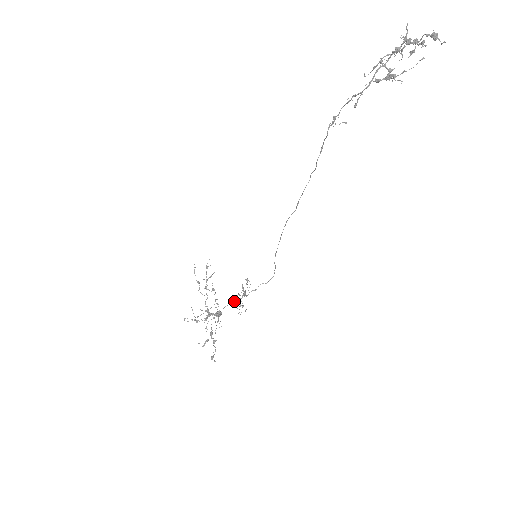
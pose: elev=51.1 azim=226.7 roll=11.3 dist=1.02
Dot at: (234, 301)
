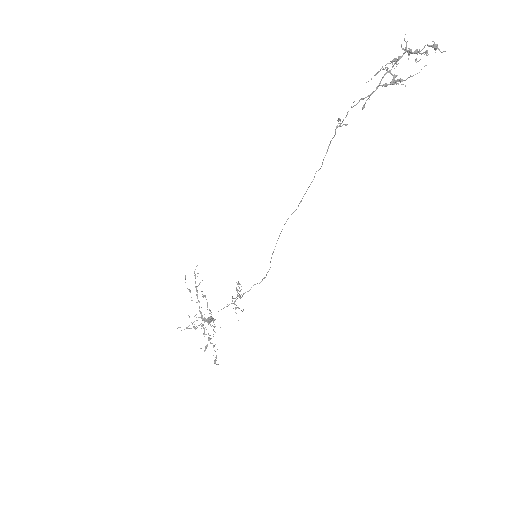
Dot at: (229, 304)
